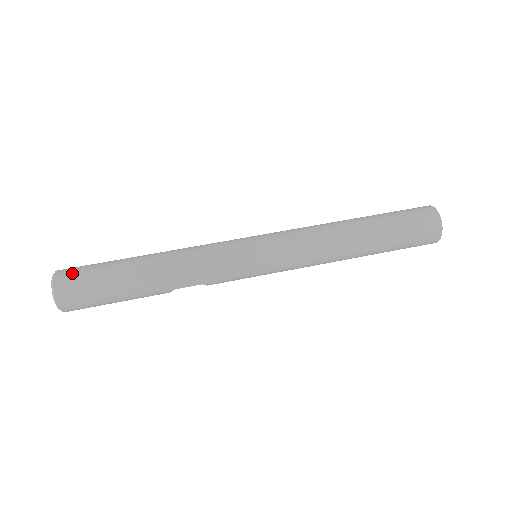
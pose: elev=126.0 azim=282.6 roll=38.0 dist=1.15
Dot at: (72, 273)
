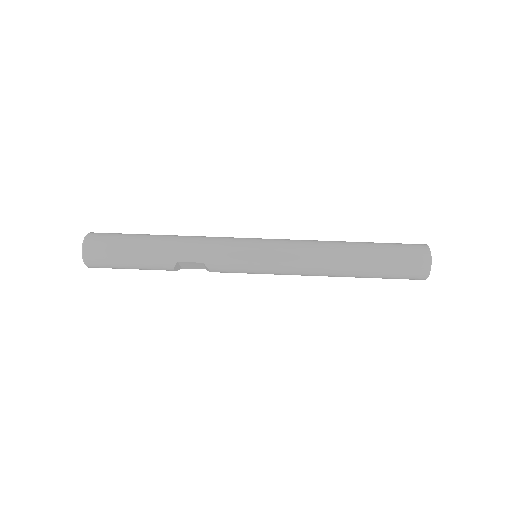
Dot at: (104, 233)
